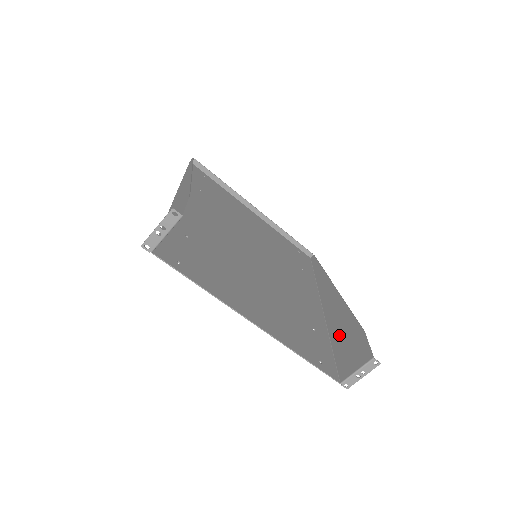
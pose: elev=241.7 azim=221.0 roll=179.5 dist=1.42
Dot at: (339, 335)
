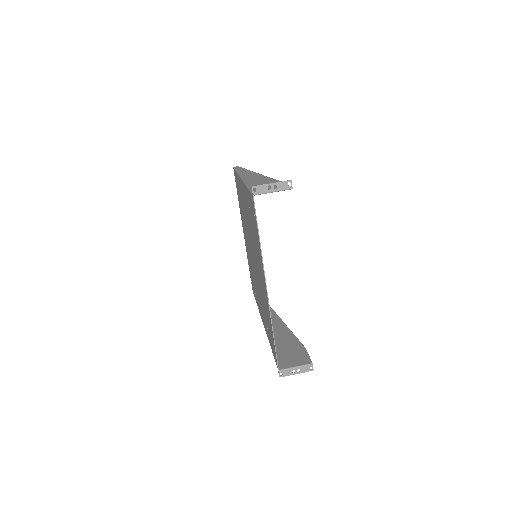
Dot at: (280, 343)
